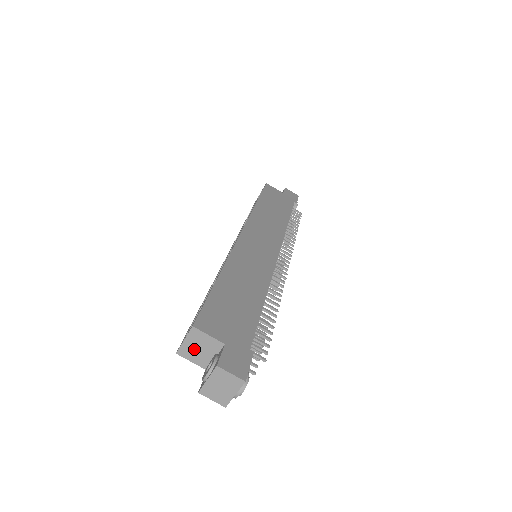
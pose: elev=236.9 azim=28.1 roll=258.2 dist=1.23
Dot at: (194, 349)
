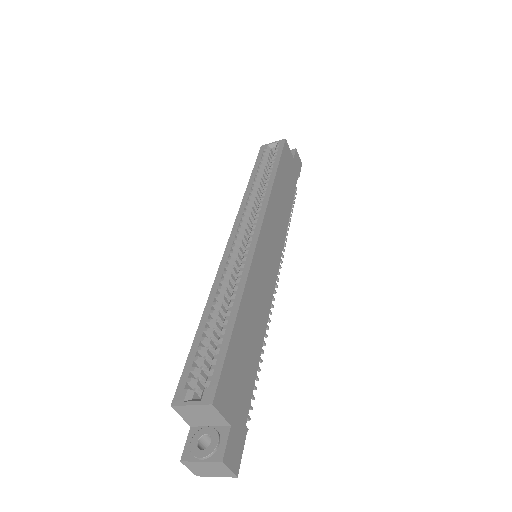
Dot at: (194, 413)
